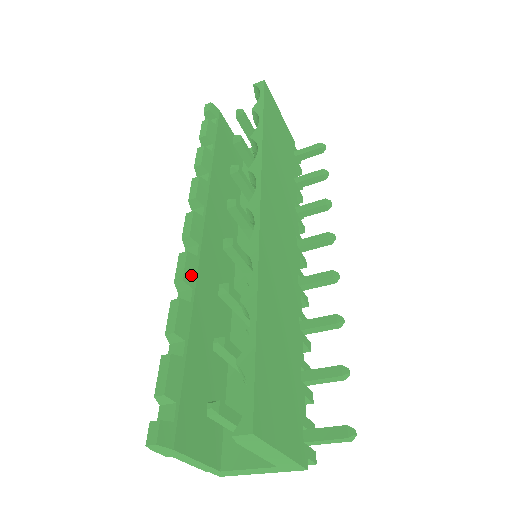
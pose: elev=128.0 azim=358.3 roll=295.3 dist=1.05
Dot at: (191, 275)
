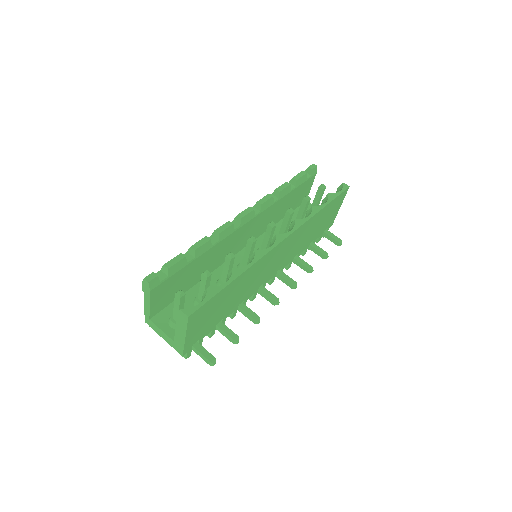
Dot at: (224, 235)
